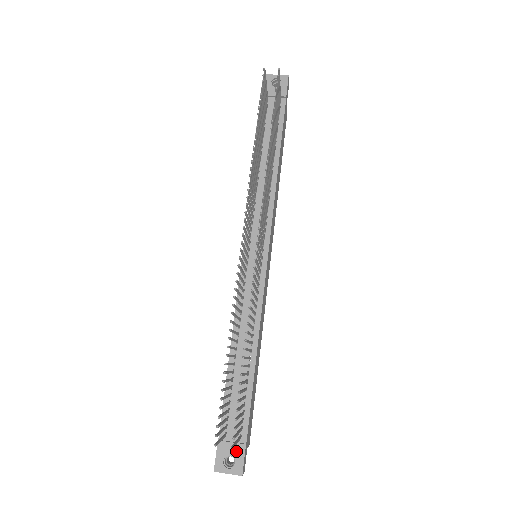
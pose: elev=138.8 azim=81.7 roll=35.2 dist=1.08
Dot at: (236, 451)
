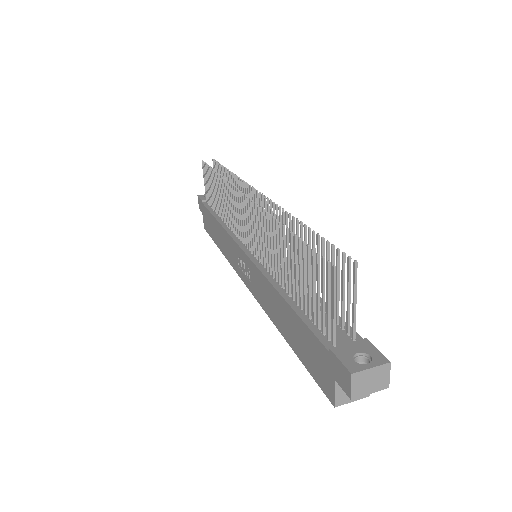
Dot at: (360, 347)
